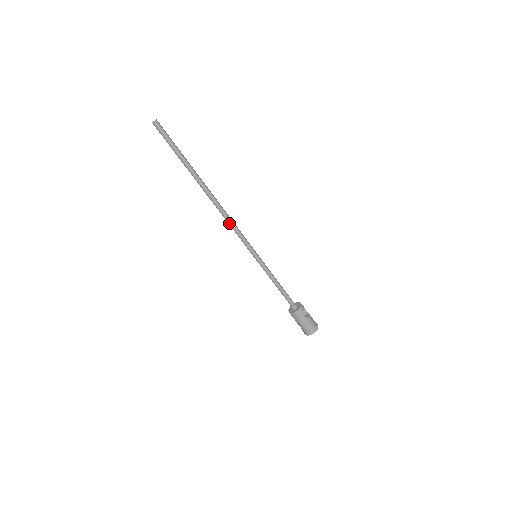
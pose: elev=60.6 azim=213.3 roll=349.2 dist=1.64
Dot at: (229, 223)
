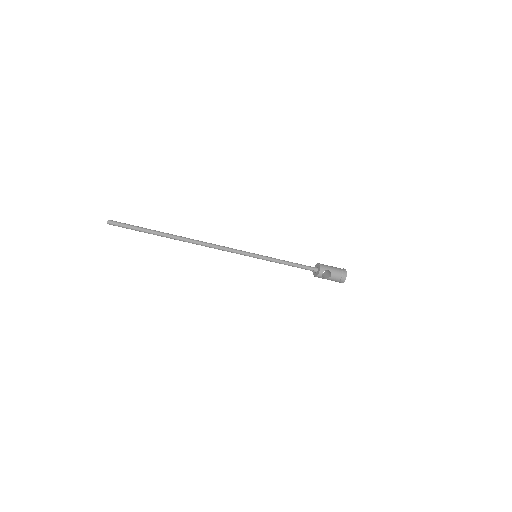
Dot at: (216, 248)
